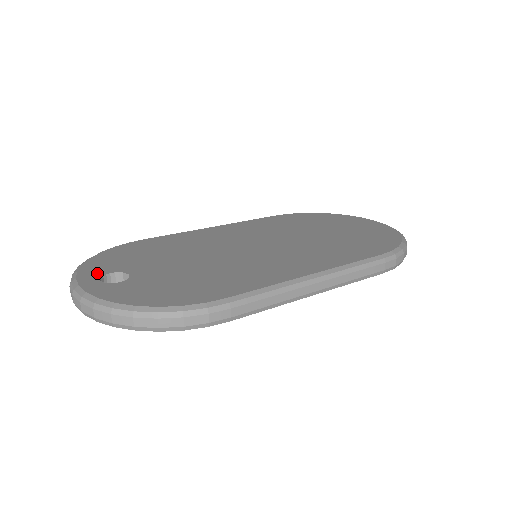
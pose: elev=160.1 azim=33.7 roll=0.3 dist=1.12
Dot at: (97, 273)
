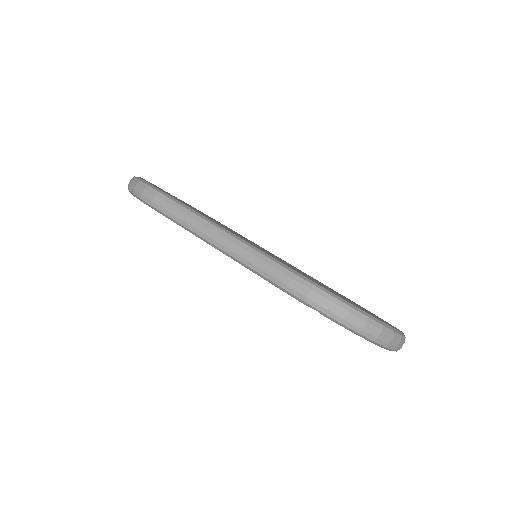
Dot at: occluded
